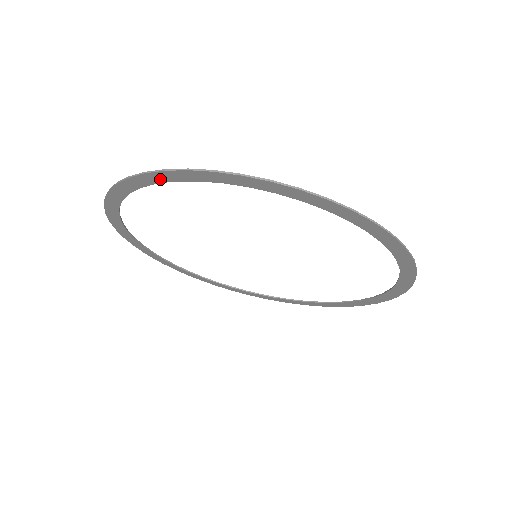
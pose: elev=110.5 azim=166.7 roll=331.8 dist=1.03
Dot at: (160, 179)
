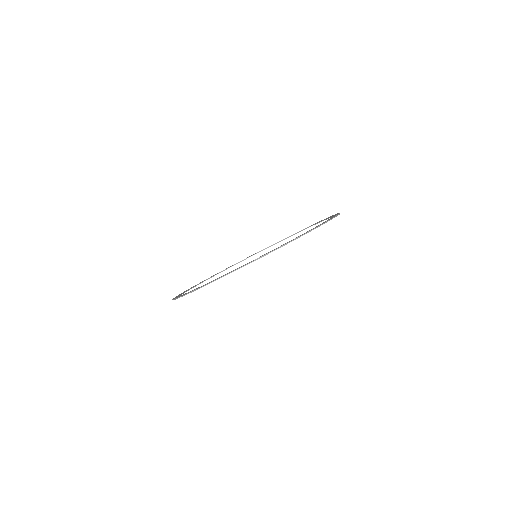
Dot at: occluded
